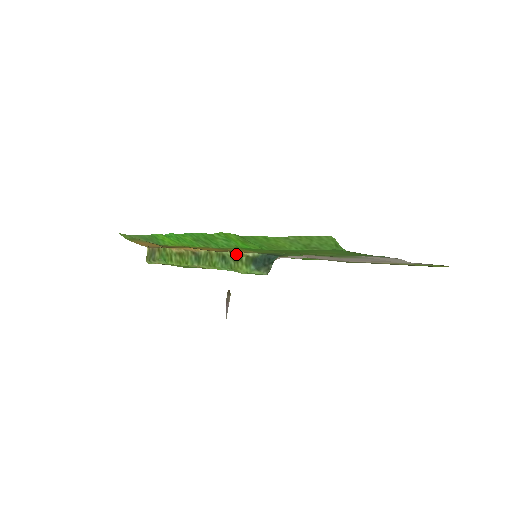
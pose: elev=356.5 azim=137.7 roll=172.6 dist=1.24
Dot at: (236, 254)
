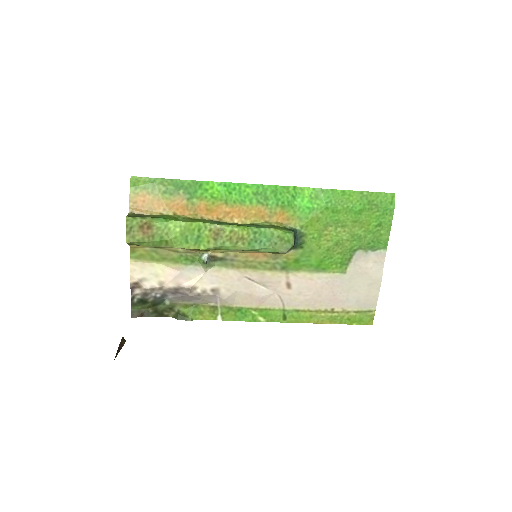
Dot at: (274, 223)
